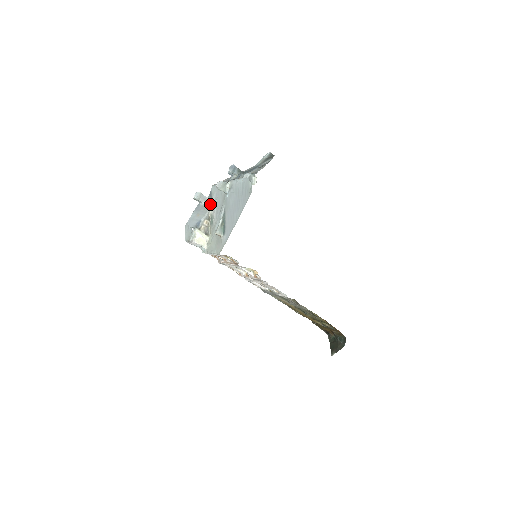
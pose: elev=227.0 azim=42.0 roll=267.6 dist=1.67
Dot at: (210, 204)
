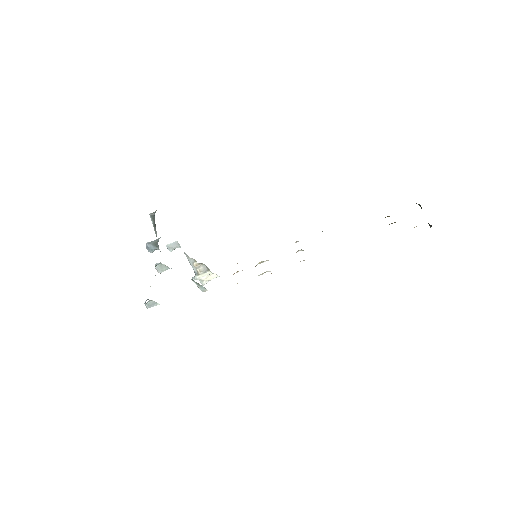
Dot at: occluded
